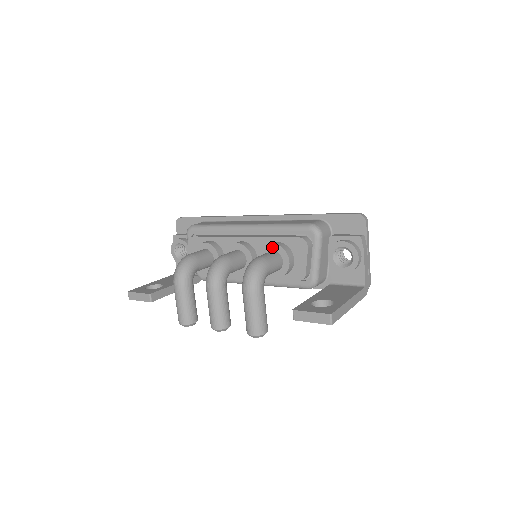
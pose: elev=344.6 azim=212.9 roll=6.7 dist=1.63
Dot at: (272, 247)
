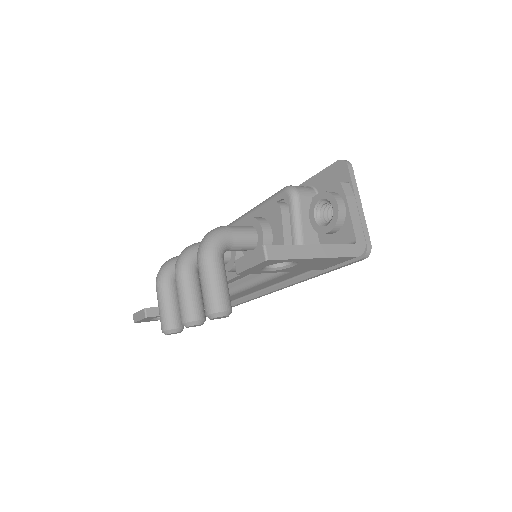
Dot at: (247, 222)
